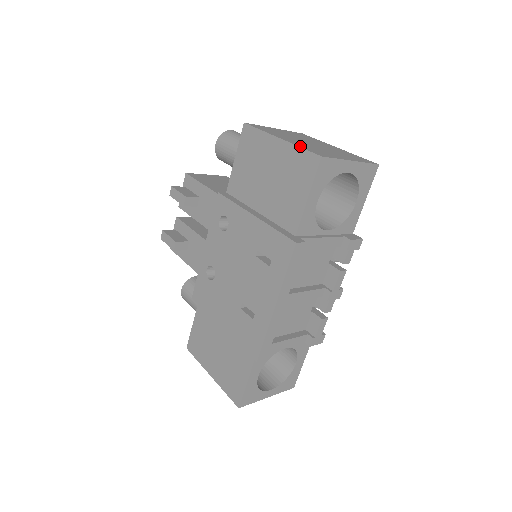
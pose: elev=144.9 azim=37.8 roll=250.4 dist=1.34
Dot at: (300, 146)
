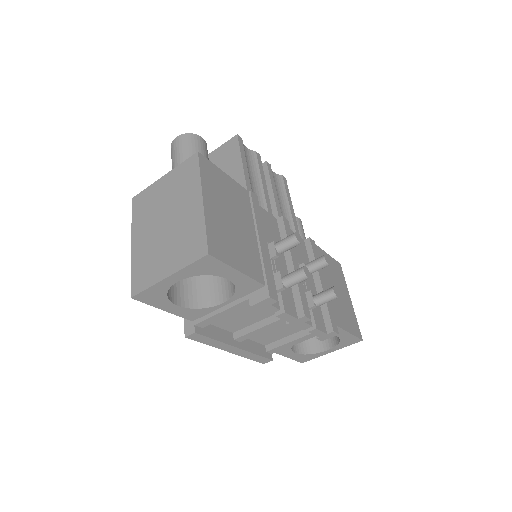
Dot at: (133, 267)
